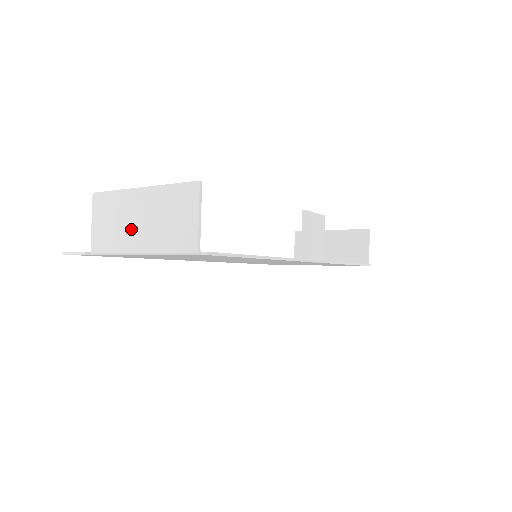
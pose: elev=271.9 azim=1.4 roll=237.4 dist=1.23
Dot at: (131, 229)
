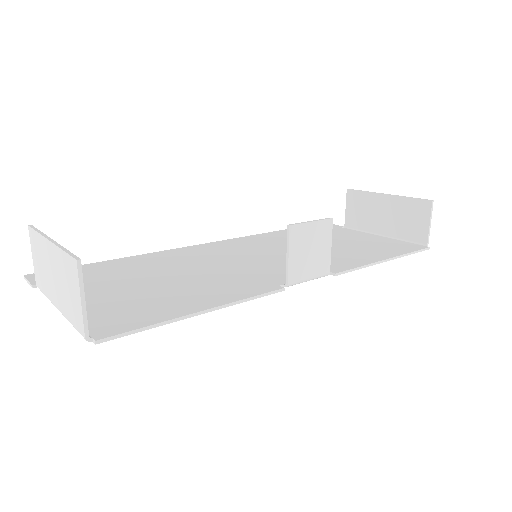
Dot at: (50, 282)
